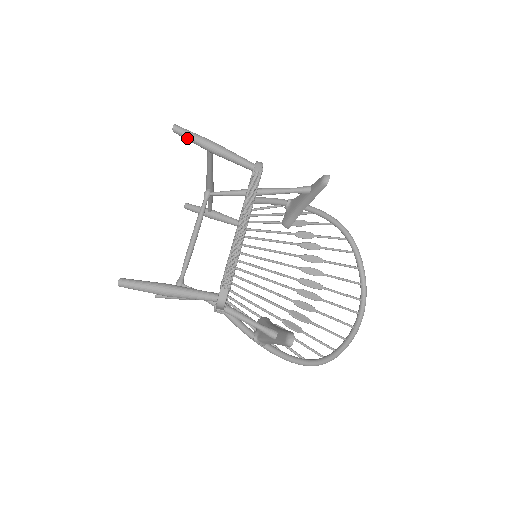
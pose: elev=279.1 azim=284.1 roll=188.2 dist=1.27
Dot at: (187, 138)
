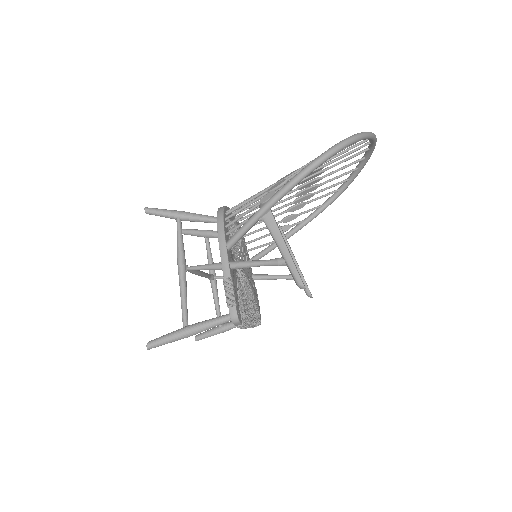
Dot at: (164, 342)
